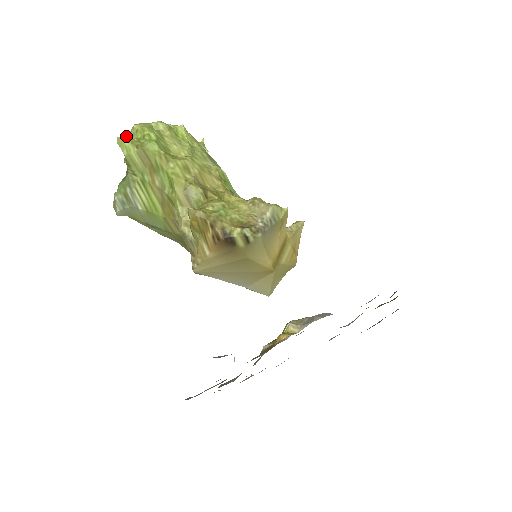
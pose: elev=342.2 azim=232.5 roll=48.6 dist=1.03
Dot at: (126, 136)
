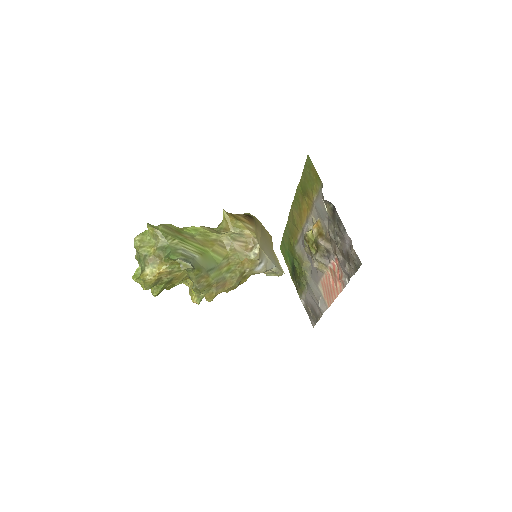
Dot at: (136, 247)
